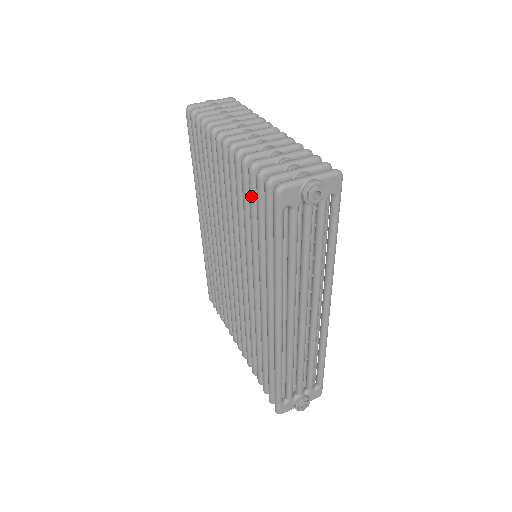
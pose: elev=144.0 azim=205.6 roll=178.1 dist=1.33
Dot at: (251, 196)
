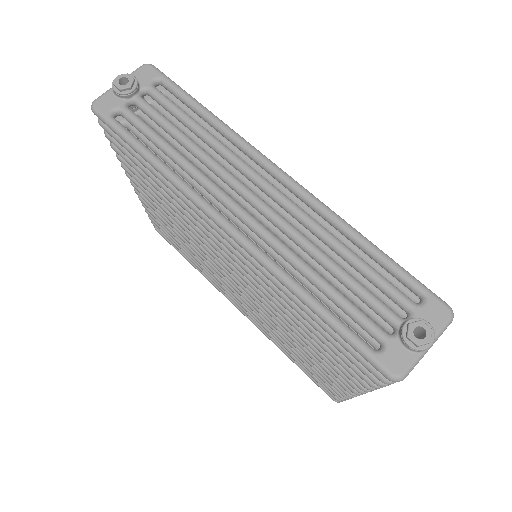
Dot at: (129, 163)
